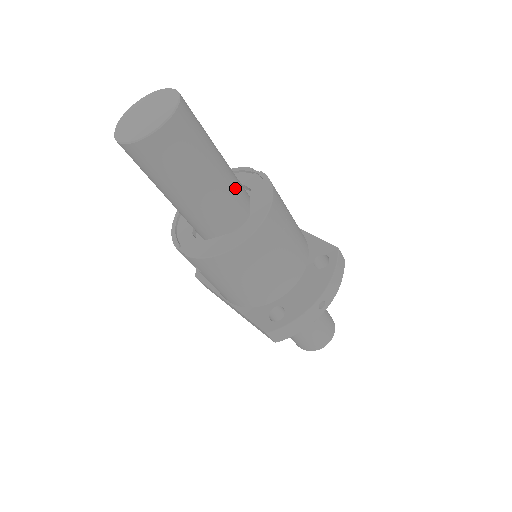
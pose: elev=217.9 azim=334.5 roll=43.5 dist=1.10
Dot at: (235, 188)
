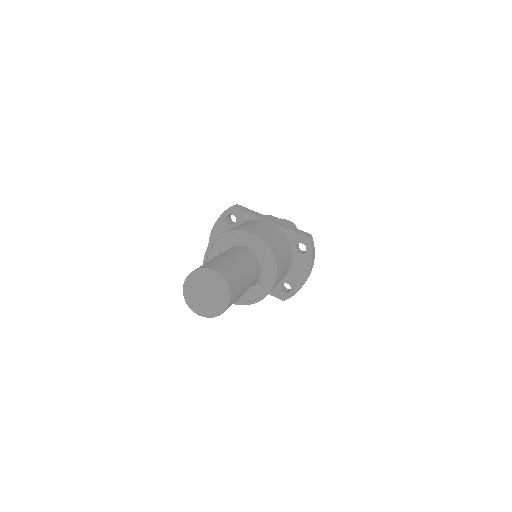
Dot at: (253, 270)
